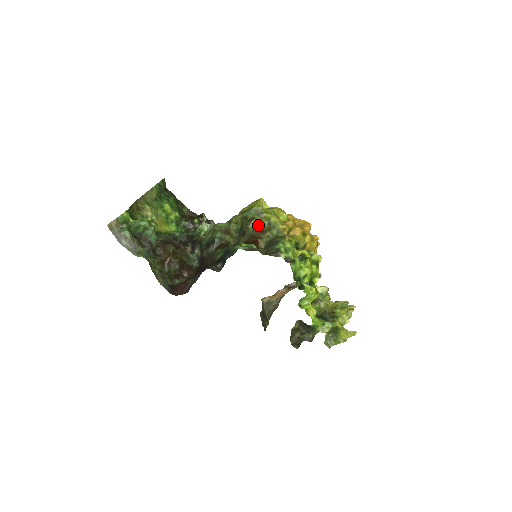
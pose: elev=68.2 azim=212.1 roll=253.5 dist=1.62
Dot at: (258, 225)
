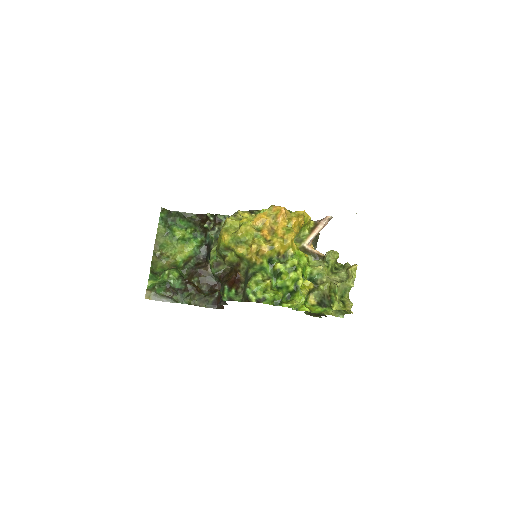
Dot at: (231, 261)
